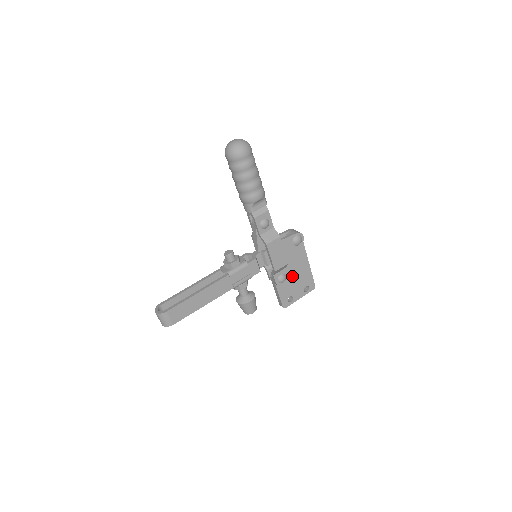
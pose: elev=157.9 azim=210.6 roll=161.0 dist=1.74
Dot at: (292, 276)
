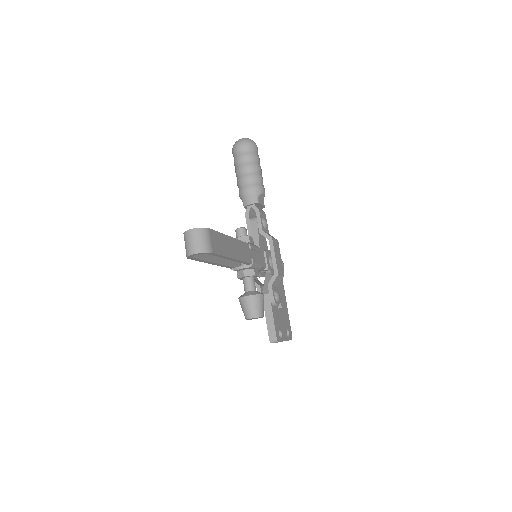
Dot at: (281, 302)
